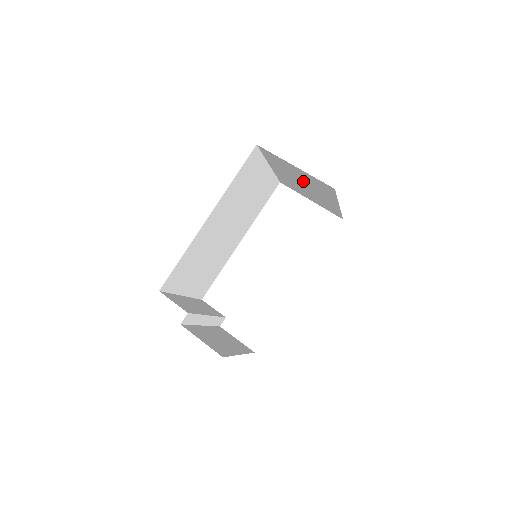
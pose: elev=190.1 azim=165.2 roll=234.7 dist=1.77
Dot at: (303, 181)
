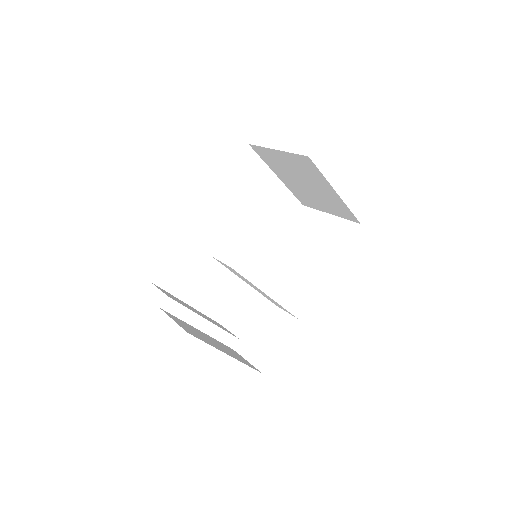
Dot at: (299, 175)
